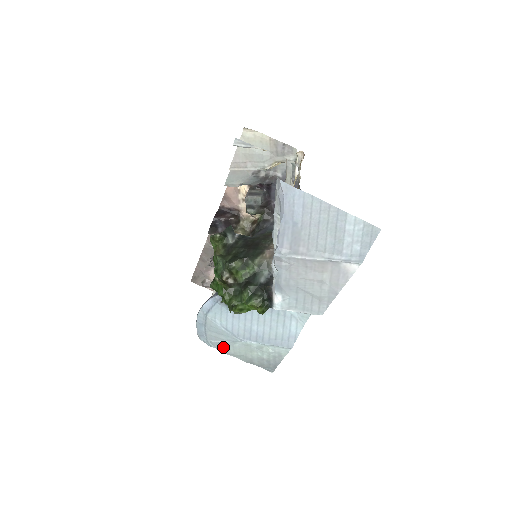
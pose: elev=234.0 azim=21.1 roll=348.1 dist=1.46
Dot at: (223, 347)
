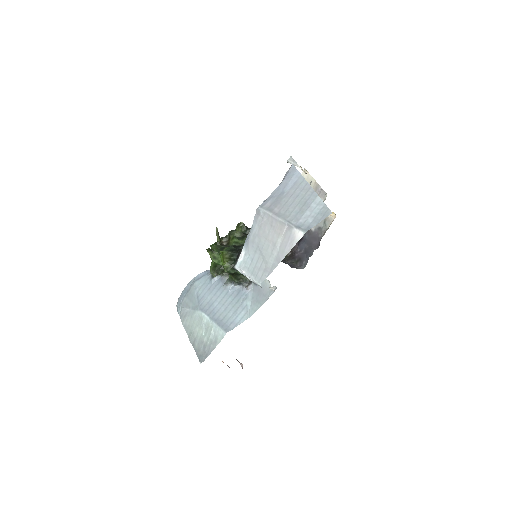
Dot at: (185, 316)
